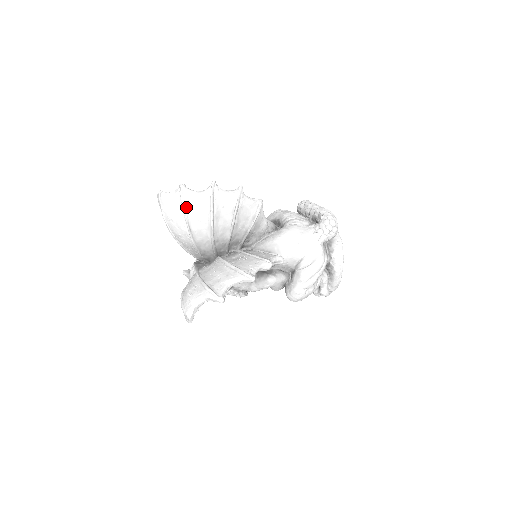
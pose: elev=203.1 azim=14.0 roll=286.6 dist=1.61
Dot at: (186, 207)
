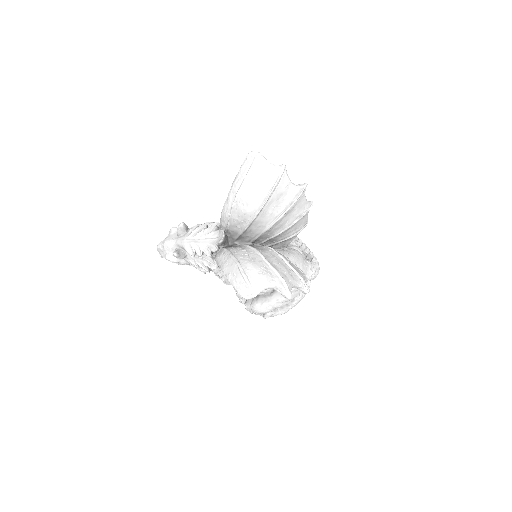
Dot at: (277, 187)
